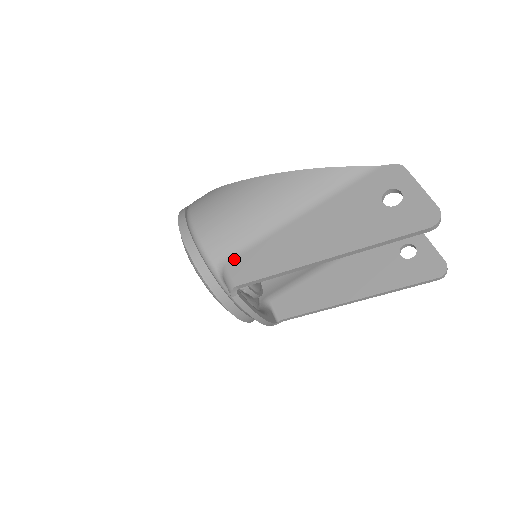
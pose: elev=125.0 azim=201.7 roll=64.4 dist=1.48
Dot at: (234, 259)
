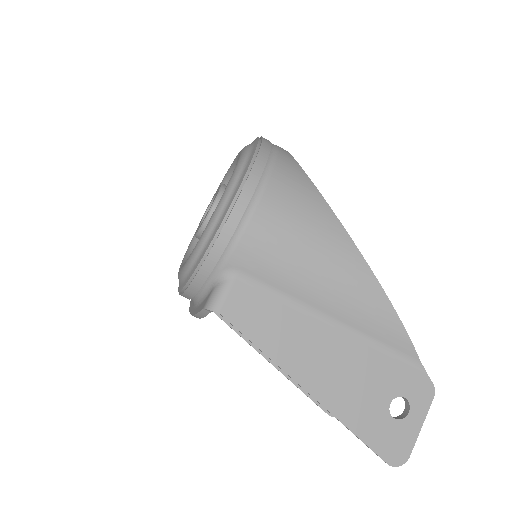
Dot at: (248, 285)
